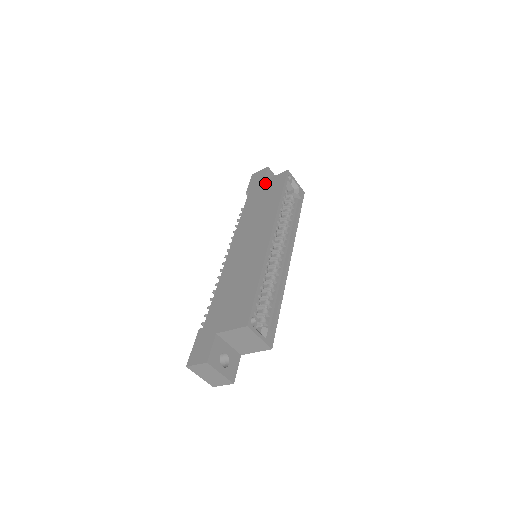
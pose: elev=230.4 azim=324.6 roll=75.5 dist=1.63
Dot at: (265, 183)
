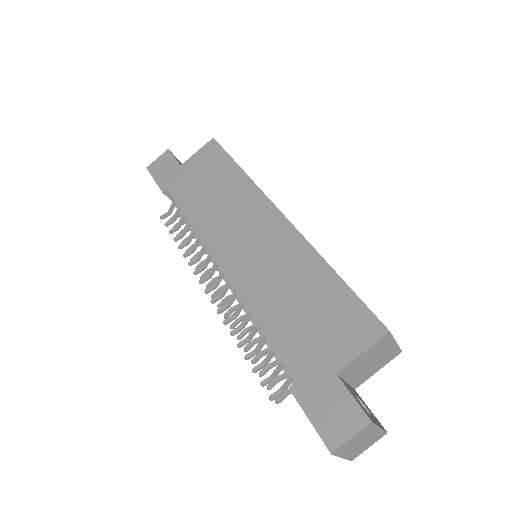
Dot at: (188, 166)
